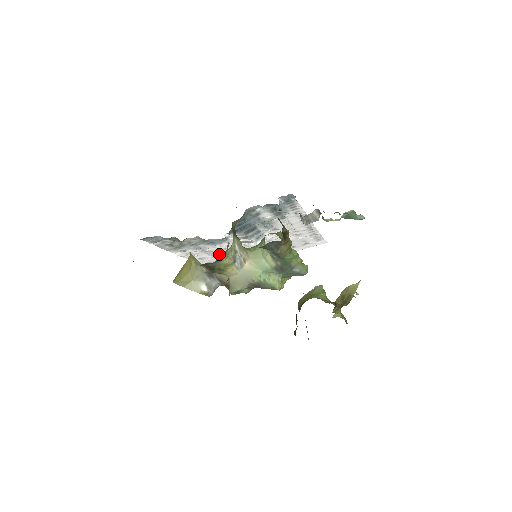
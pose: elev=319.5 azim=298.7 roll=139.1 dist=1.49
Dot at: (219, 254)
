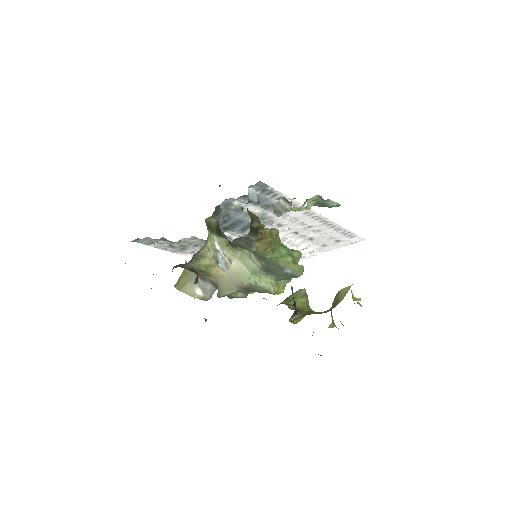
Dot at: occluded
